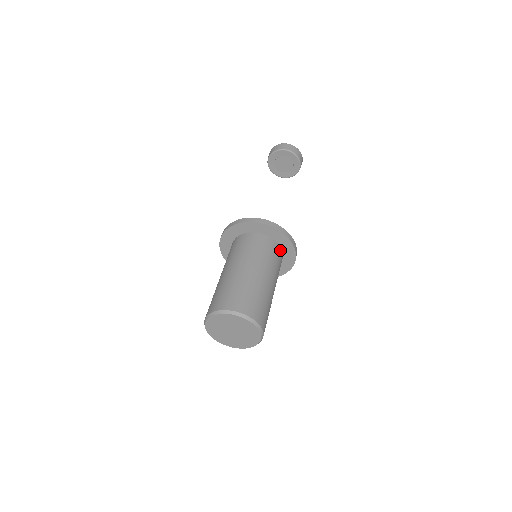
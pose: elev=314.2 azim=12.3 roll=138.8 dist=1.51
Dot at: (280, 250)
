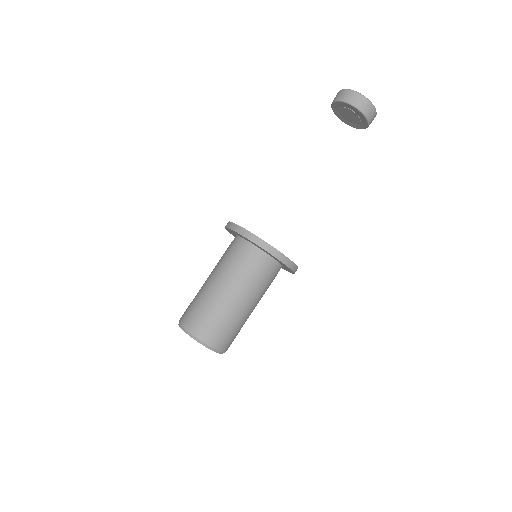
Dot at: occluded
